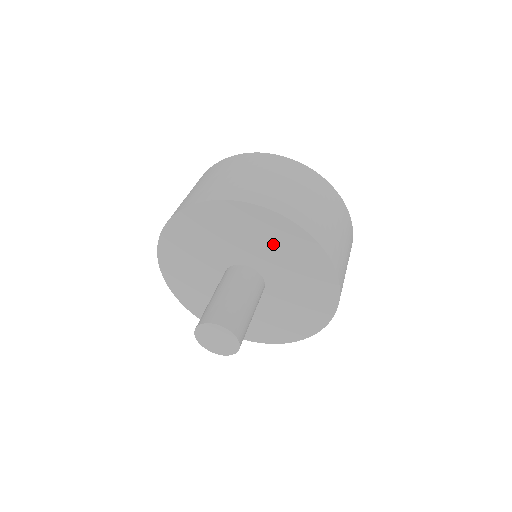
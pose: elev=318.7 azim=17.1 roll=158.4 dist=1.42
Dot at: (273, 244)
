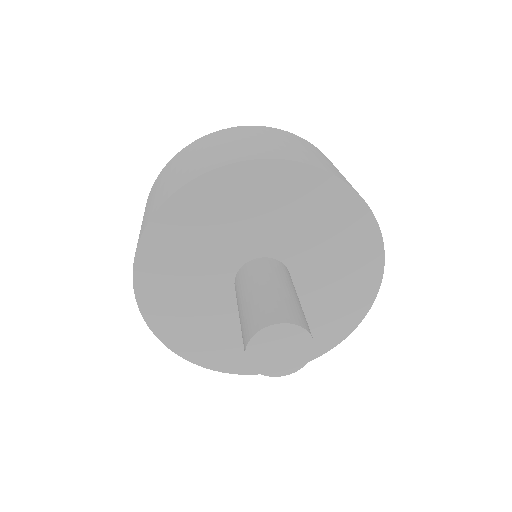
Dot at: (314, 219)
